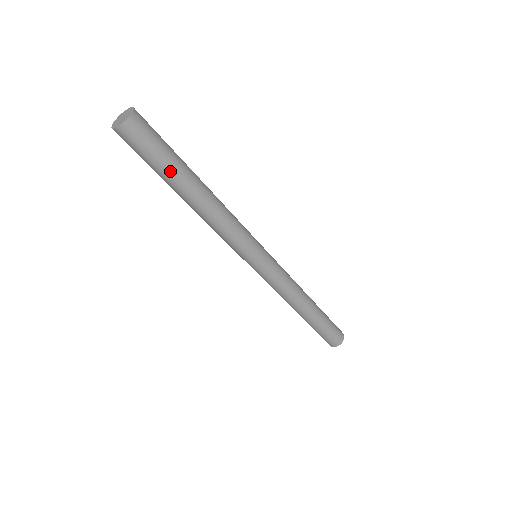
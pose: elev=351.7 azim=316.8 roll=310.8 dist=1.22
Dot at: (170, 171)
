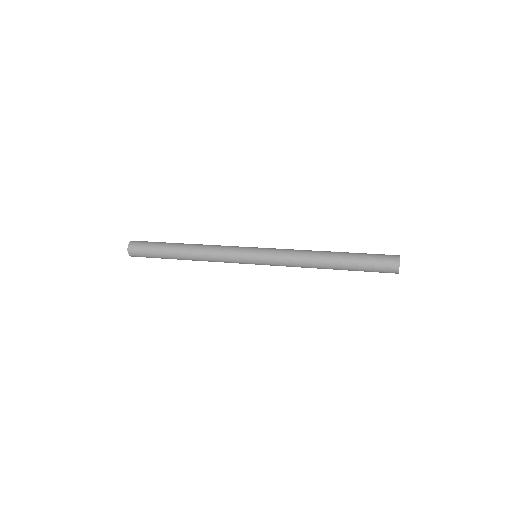
Dot at: (162, 255)
